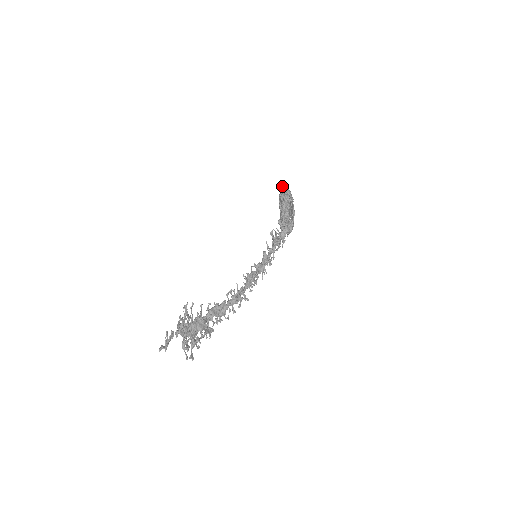
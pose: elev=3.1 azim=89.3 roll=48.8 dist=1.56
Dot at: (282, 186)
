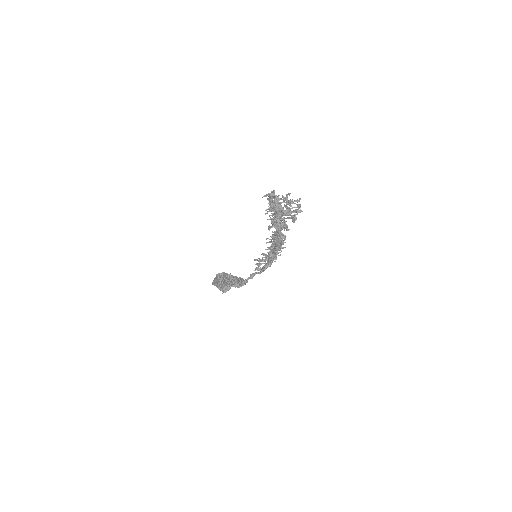
Dot at: (222, 272)
